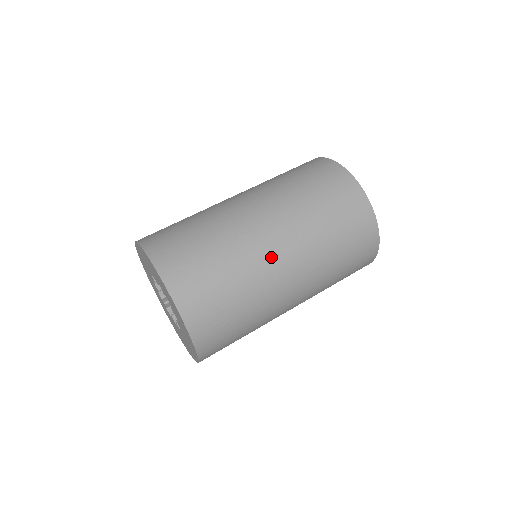
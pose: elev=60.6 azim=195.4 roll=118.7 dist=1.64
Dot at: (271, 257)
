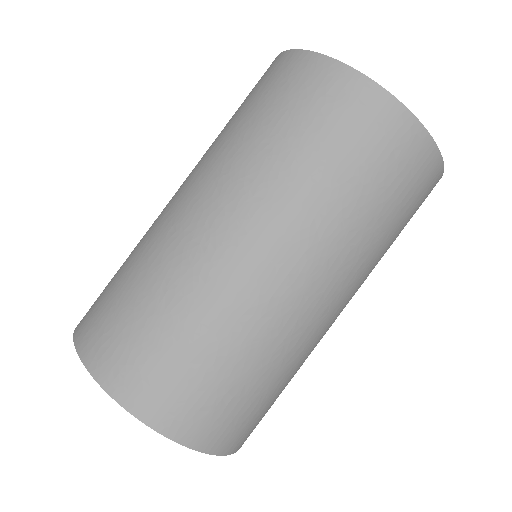
Dot at: (277, 293)
